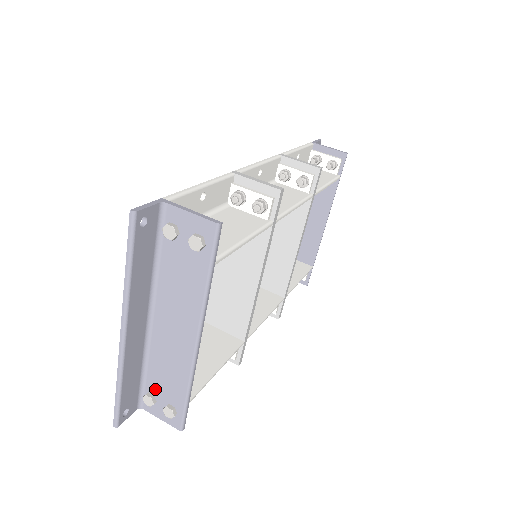
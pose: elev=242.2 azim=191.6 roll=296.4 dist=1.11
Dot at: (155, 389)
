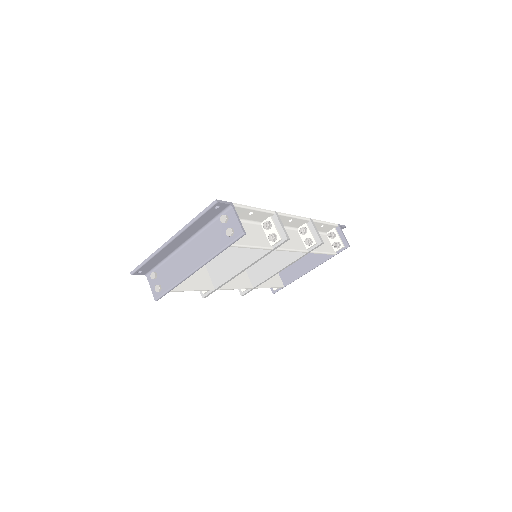
Dot at: (160, 273)
